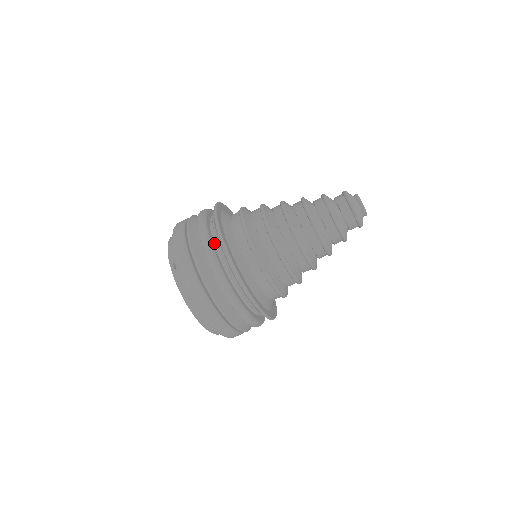
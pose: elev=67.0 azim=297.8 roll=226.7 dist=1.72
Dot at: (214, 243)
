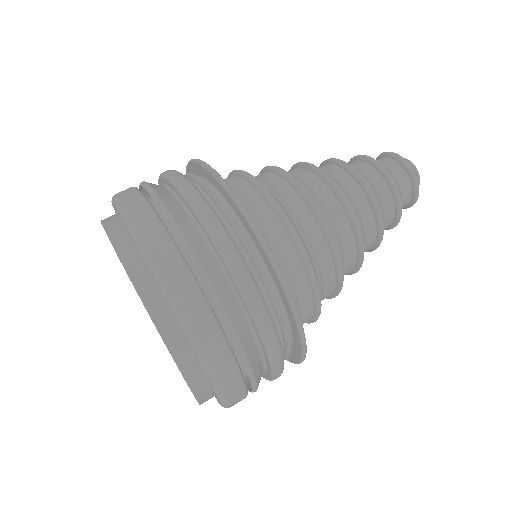
Dot at: occluded
